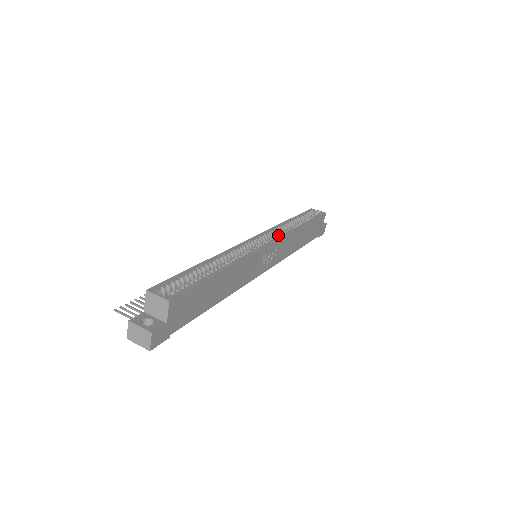
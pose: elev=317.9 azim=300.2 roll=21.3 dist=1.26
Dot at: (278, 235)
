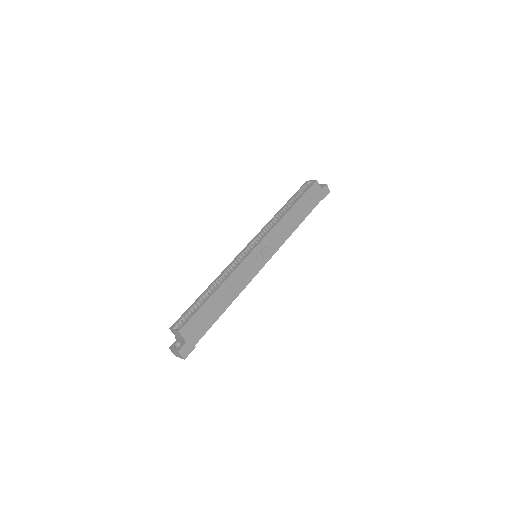
Dot at: (265, 233)
